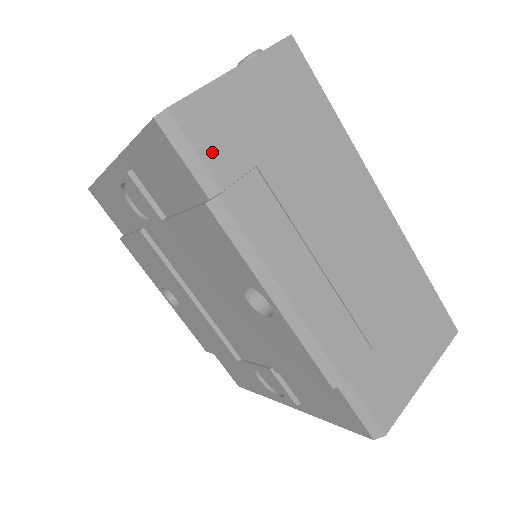
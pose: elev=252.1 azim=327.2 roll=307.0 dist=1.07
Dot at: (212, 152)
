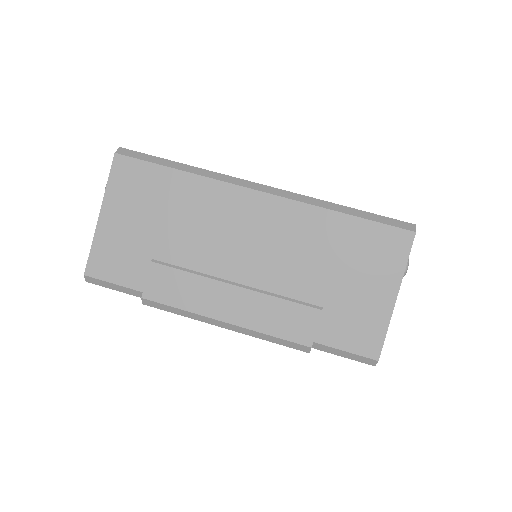
Dot at: (122, 275)
